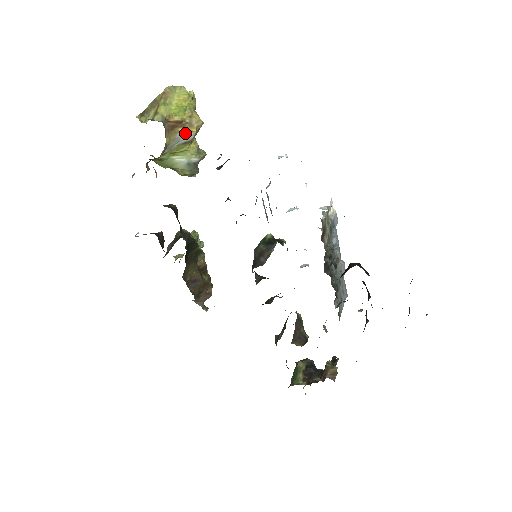
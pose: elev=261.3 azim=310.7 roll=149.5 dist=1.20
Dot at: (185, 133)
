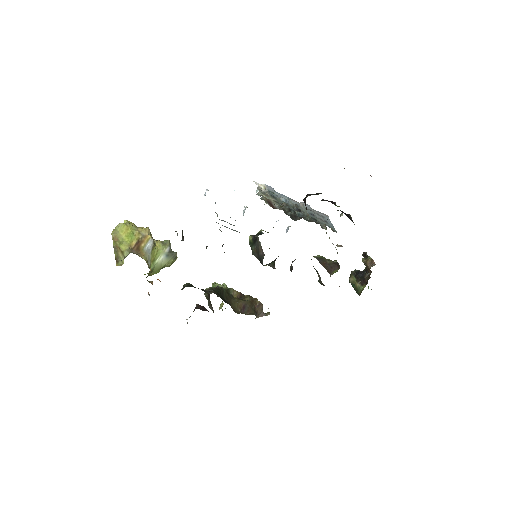
Dot at: (147, 244)
